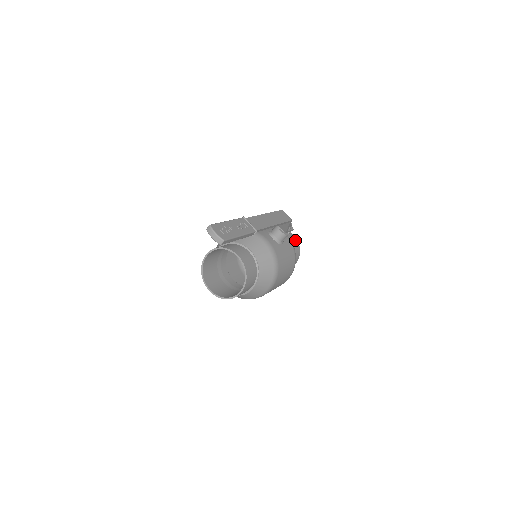
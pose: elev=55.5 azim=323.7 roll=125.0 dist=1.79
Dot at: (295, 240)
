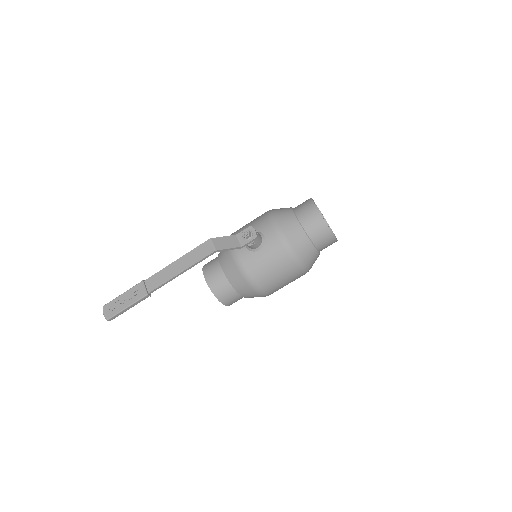
Dot at: (316, 217)
